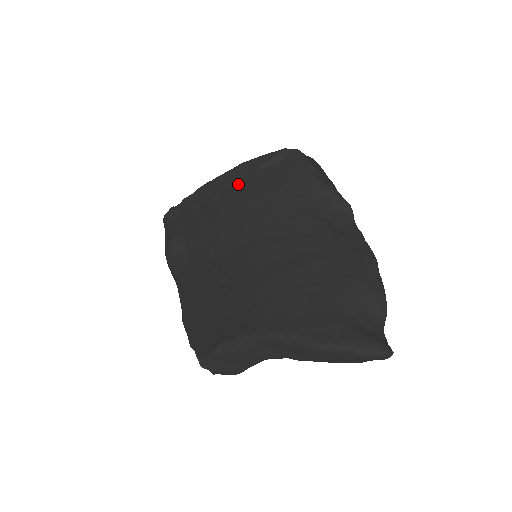
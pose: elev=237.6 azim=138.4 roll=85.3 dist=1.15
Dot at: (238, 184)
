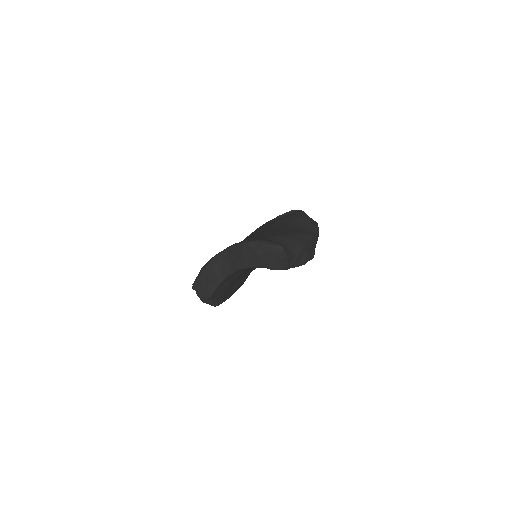
Dot at: occluded
